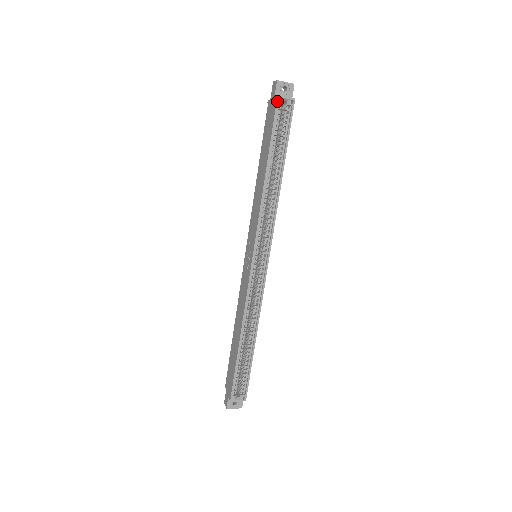
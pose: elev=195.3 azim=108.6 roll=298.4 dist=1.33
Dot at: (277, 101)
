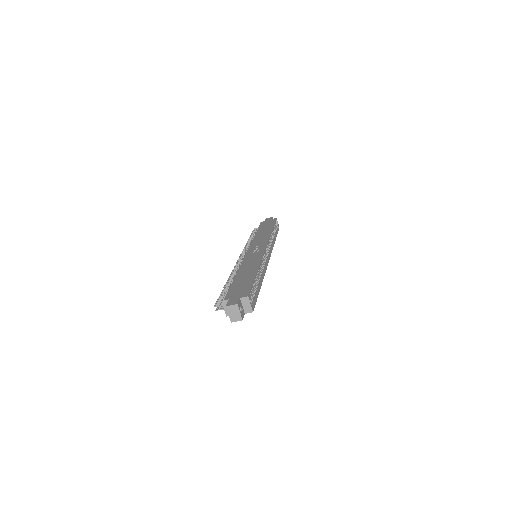
Dot at: (276, 219)
